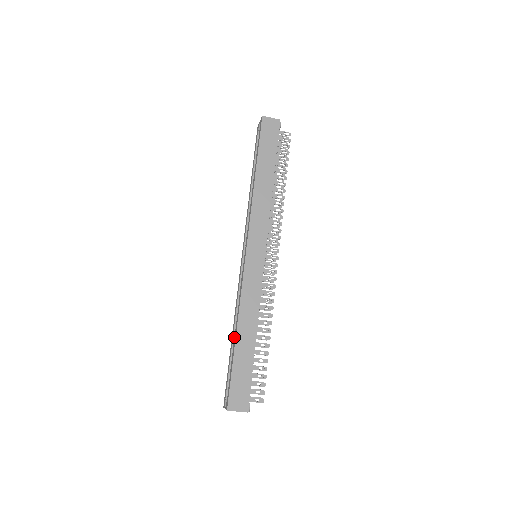
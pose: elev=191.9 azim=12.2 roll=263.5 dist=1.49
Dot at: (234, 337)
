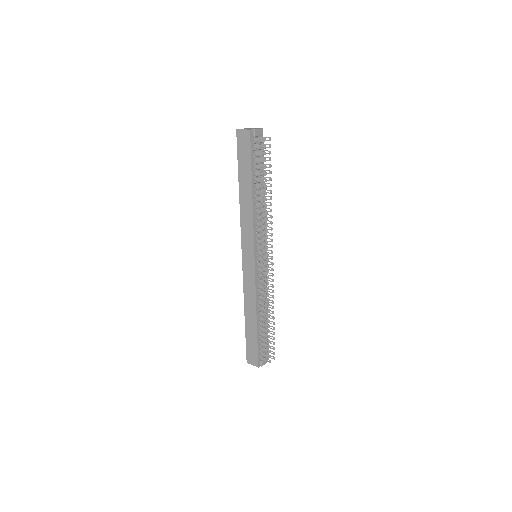
Dot at: occluded
